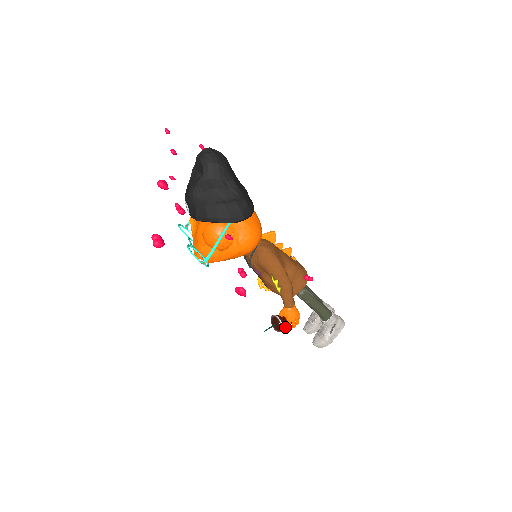
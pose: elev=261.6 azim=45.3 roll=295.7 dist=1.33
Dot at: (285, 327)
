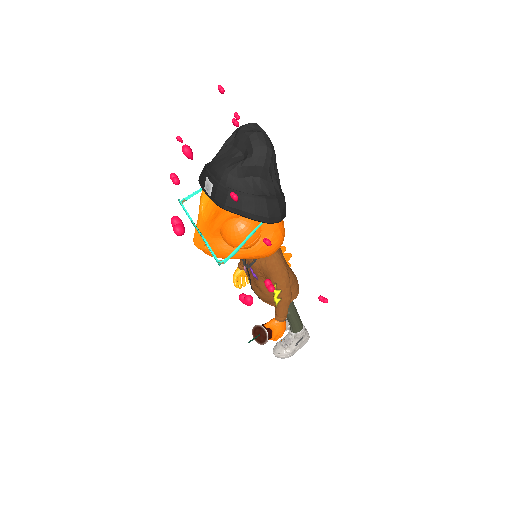
Dot at: (268, 339)
